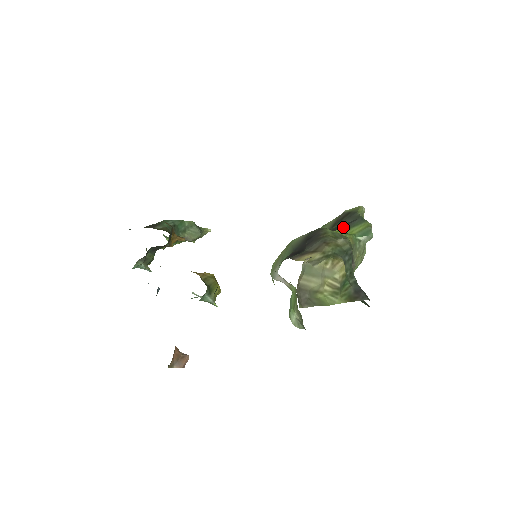
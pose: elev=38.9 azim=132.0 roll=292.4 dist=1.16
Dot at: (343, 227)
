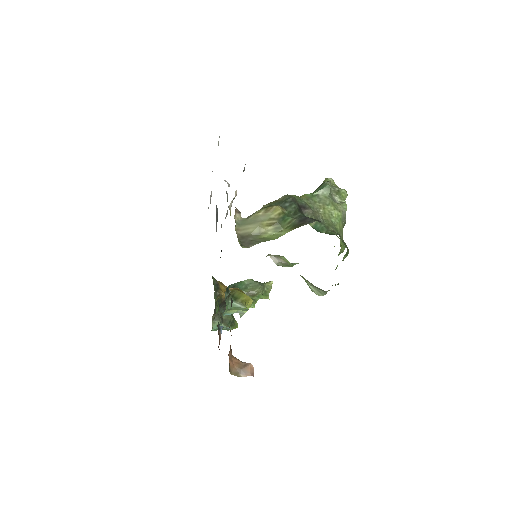
Dot at: occluded
